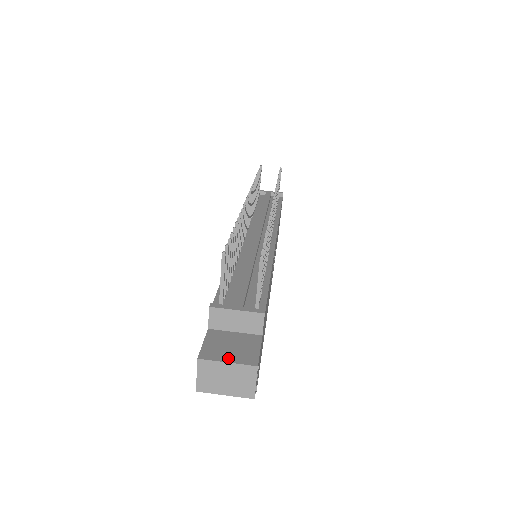
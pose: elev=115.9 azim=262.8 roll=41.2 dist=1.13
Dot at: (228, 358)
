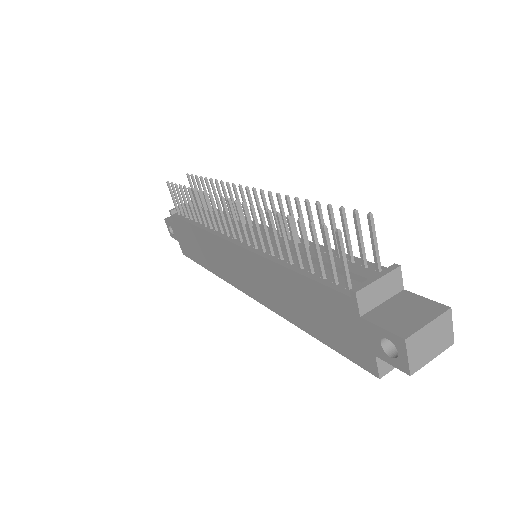
Dot at: (422, 320)
